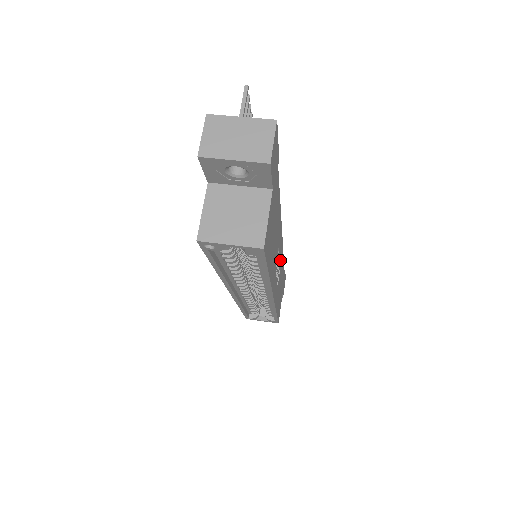
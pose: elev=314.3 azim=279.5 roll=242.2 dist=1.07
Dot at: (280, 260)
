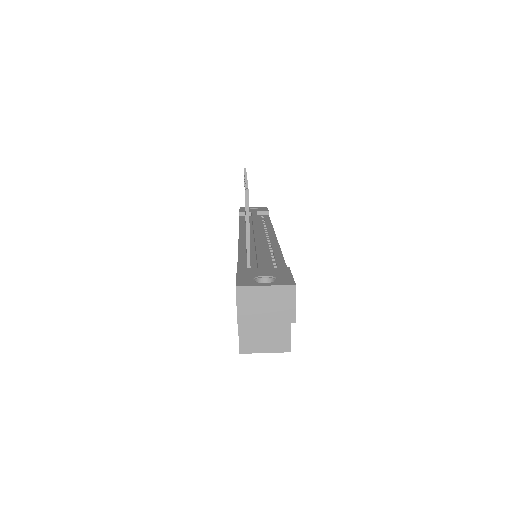
Dot at: occluded
